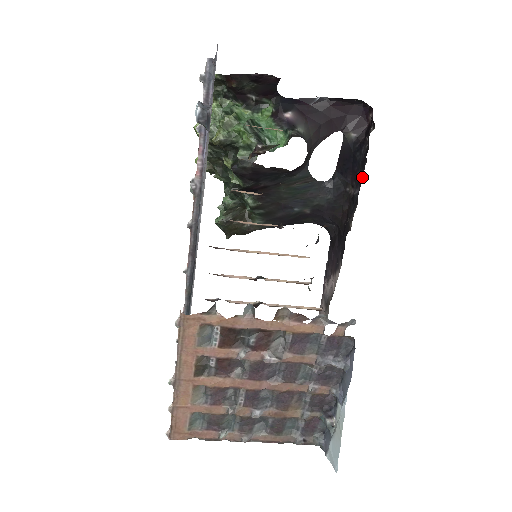
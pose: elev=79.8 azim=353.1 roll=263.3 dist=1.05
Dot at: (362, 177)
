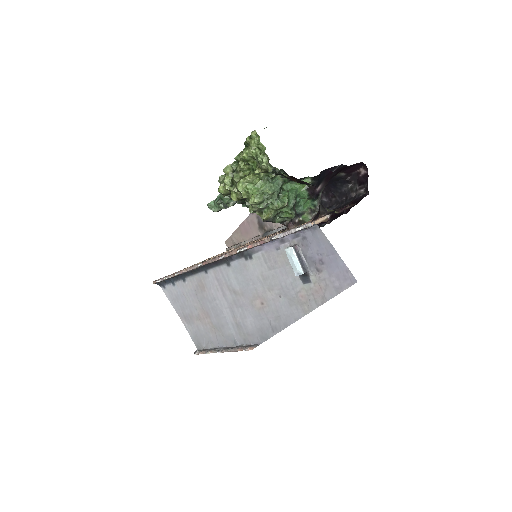
Dot at: (335, 199)
